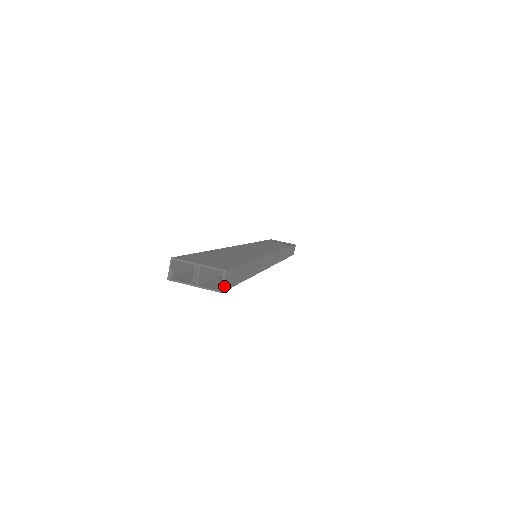
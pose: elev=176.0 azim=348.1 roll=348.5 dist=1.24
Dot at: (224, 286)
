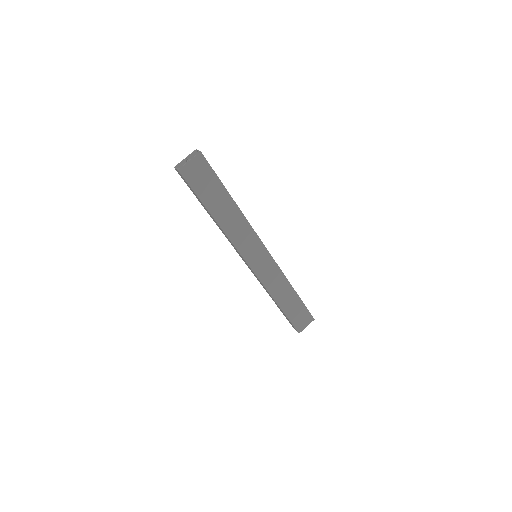
Dot at: (201, 154)
